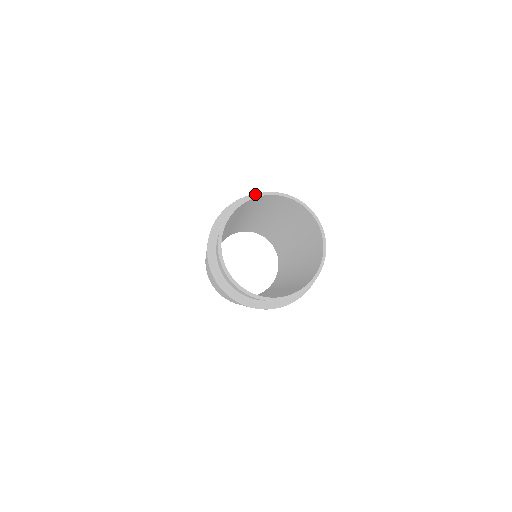
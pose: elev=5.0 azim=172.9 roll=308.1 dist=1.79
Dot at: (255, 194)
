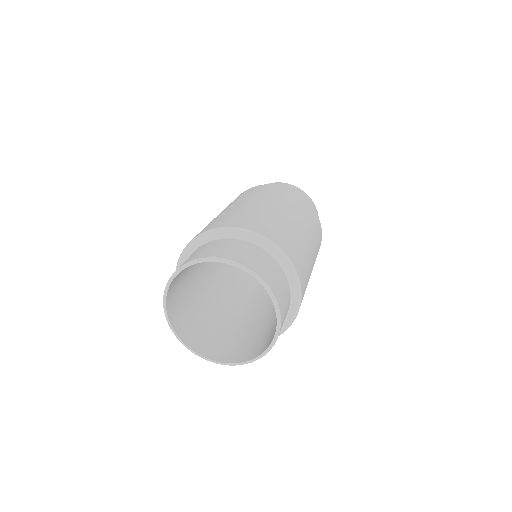
Dot at: (199, 258)
